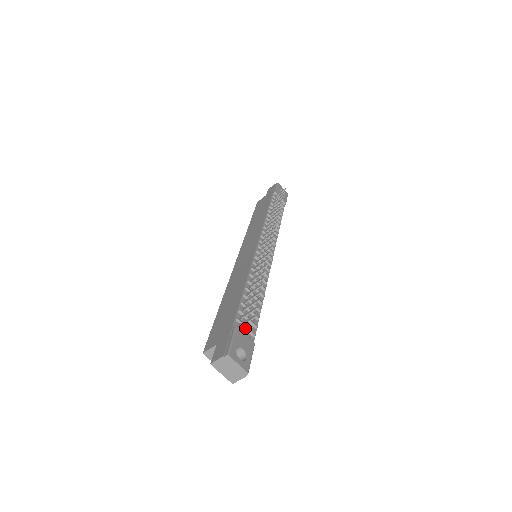
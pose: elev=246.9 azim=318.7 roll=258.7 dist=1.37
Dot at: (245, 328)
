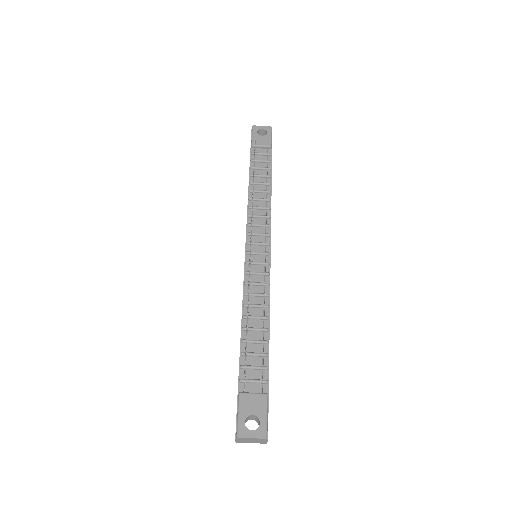
Dot at: (252, 382)
